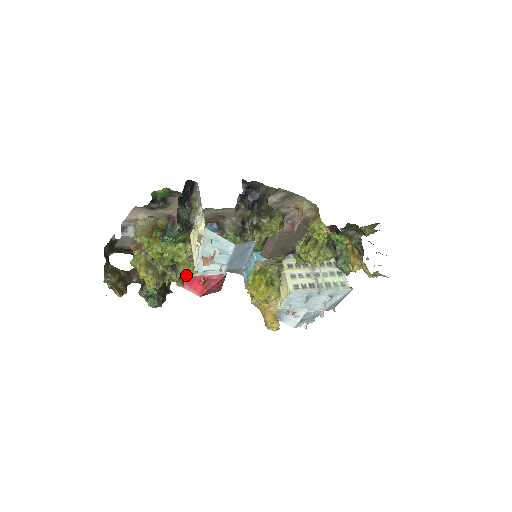
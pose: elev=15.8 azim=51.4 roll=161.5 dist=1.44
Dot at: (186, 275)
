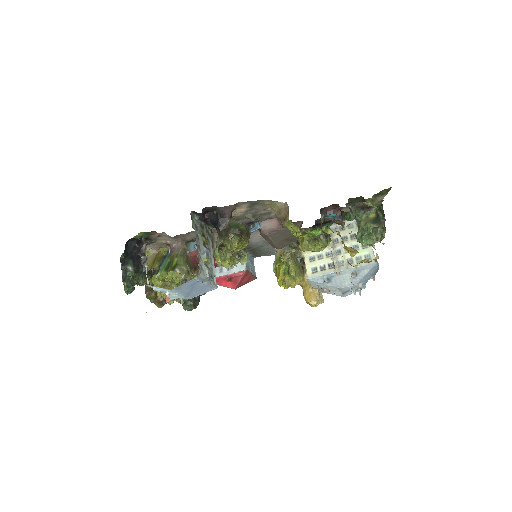
Dot at: occluded
